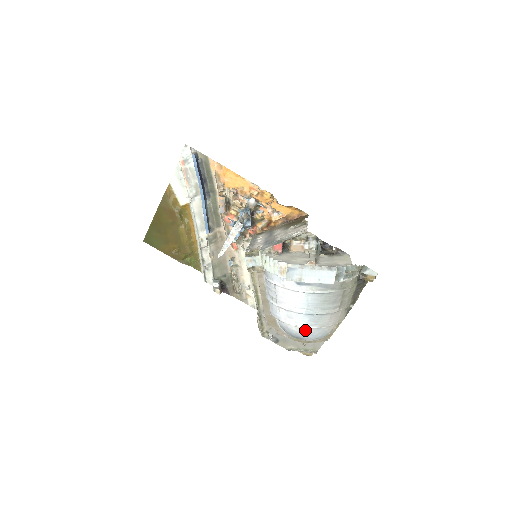
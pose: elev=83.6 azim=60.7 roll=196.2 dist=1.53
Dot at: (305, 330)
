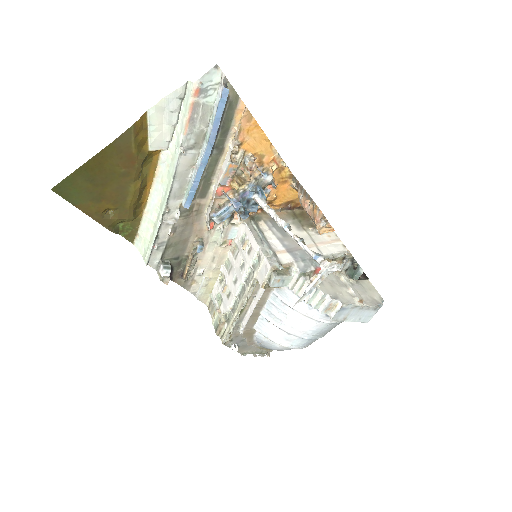
Dot at: (290, 348)
